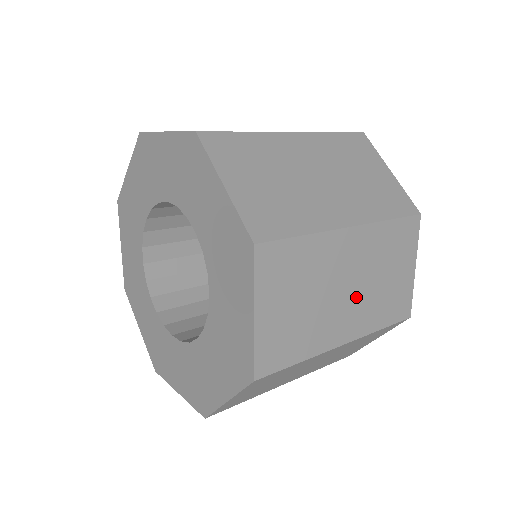
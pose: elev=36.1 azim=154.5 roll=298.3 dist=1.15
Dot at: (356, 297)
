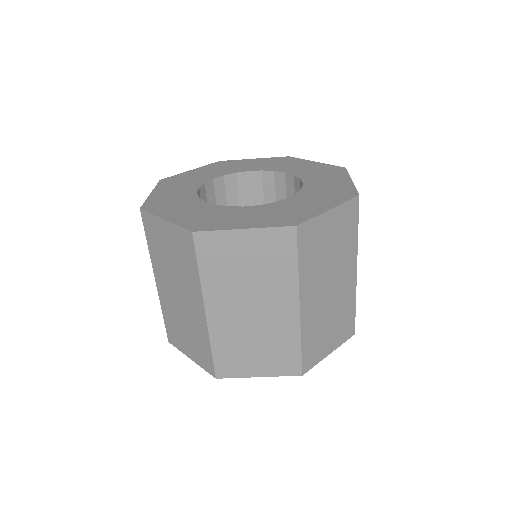
Dot at: (324, 301)
